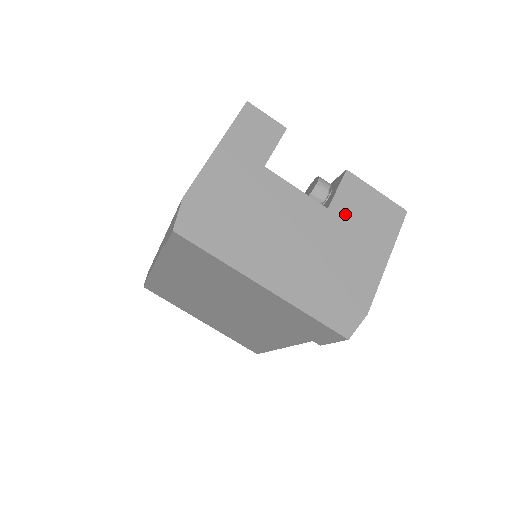
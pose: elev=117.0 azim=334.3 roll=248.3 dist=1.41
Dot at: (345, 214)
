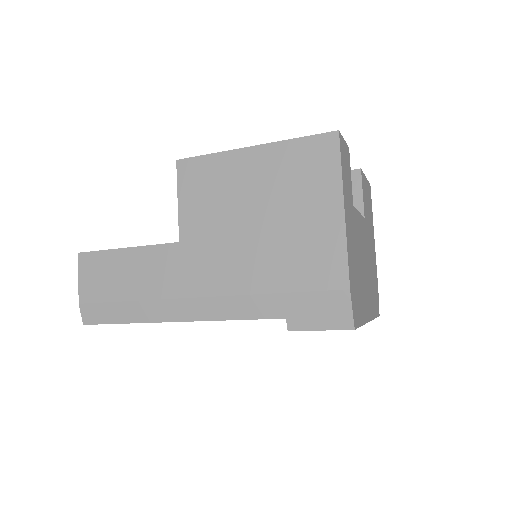
Dot at: occluded
